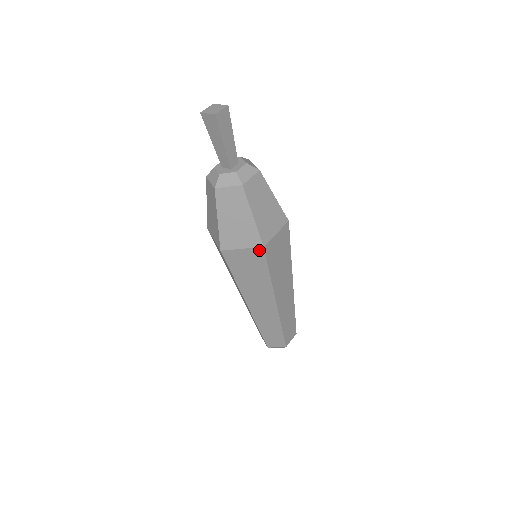
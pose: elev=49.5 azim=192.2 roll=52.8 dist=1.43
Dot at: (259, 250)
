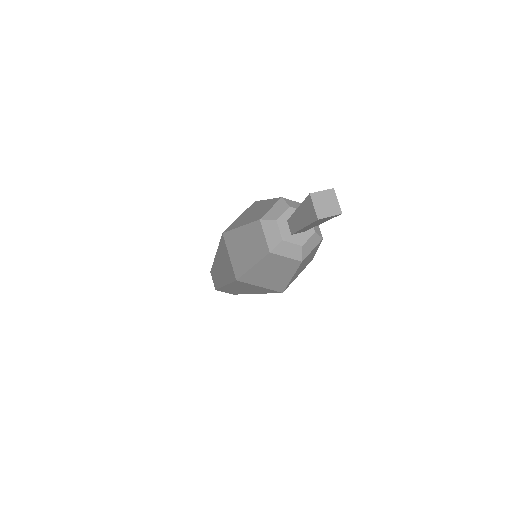
Dot at: occluded
